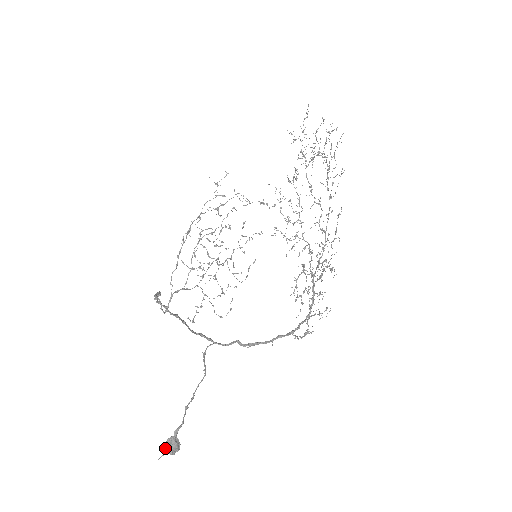
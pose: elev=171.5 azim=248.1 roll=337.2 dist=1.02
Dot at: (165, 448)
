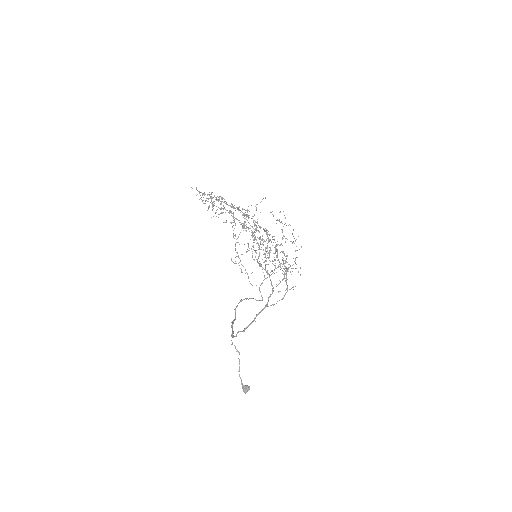
Dot at: (243, 391)
